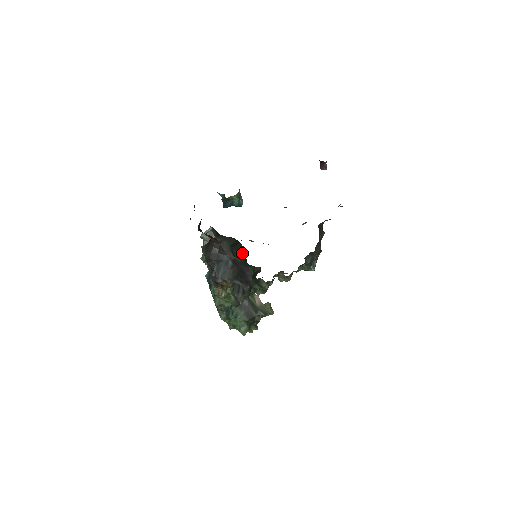
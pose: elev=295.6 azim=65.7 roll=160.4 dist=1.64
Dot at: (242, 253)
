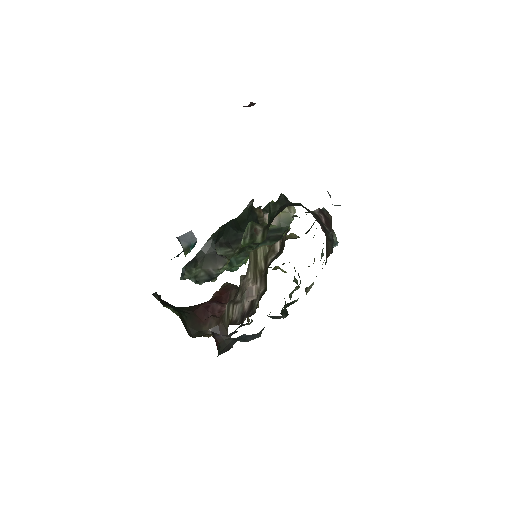
Dot at: (227, 227)
